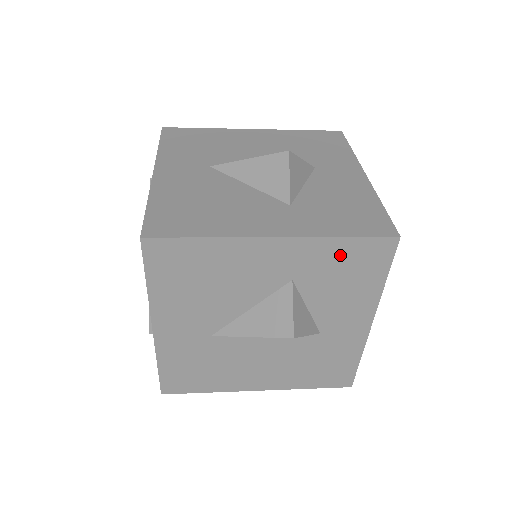
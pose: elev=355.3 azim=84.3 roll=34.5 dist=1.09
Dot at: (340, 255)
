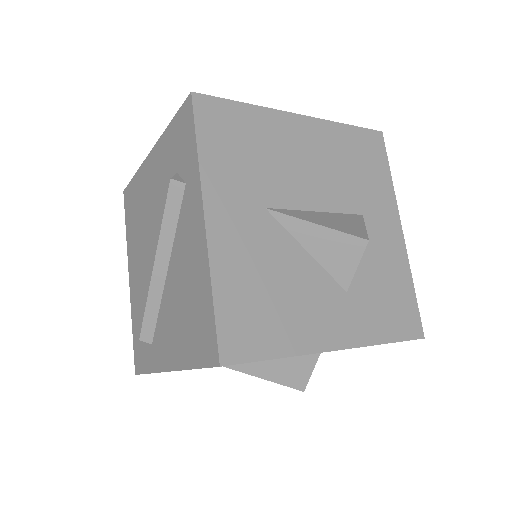
Dot at: occluded
